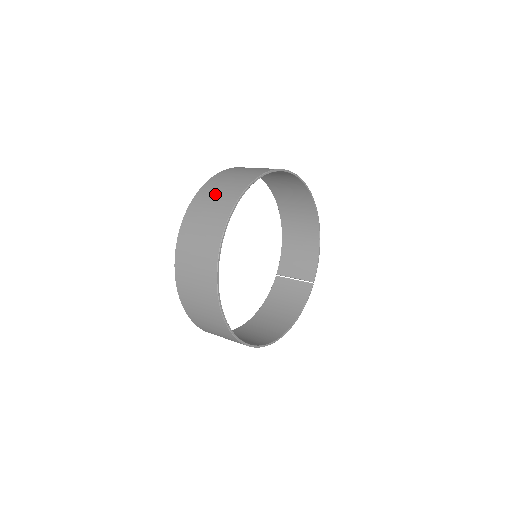
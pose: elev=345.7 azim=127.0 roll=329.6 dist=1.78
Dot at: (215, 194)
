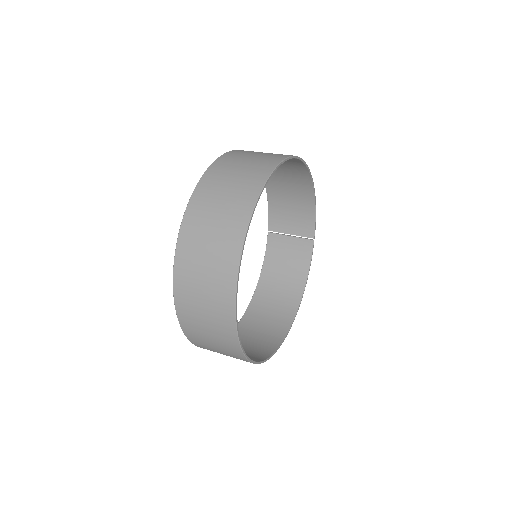
Dot at: (205, 243)
